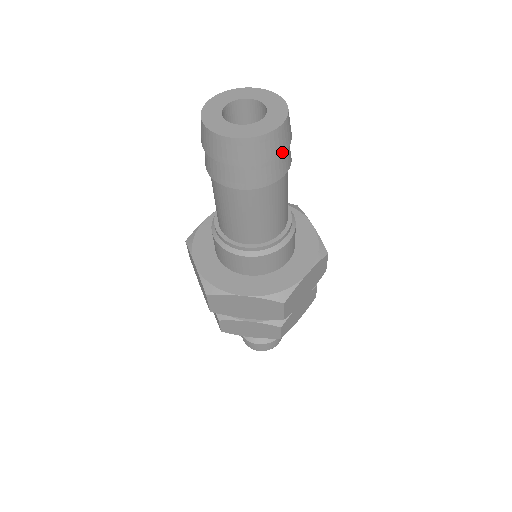
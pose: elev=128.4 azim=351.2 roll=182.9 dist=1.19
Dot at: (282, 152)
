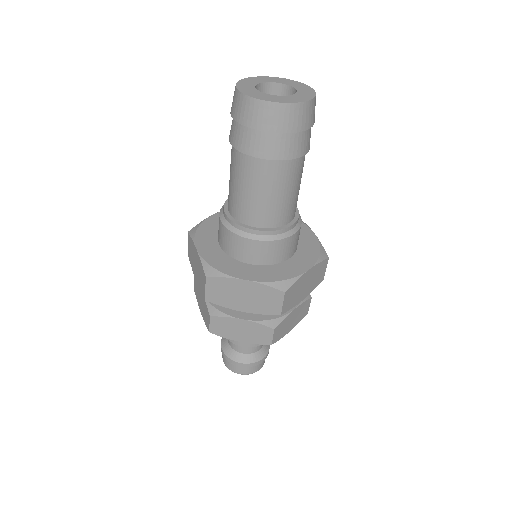
Dot at: (307, 128)
